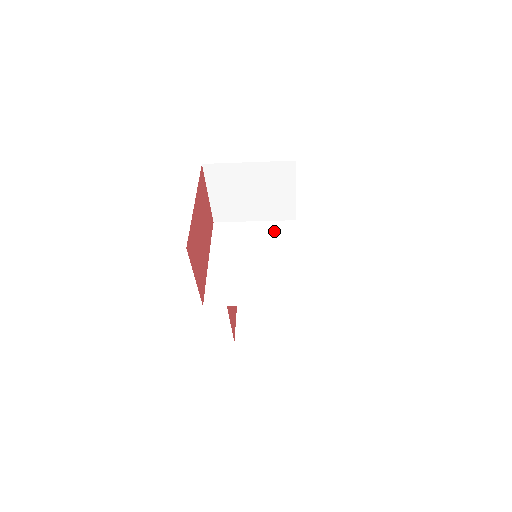
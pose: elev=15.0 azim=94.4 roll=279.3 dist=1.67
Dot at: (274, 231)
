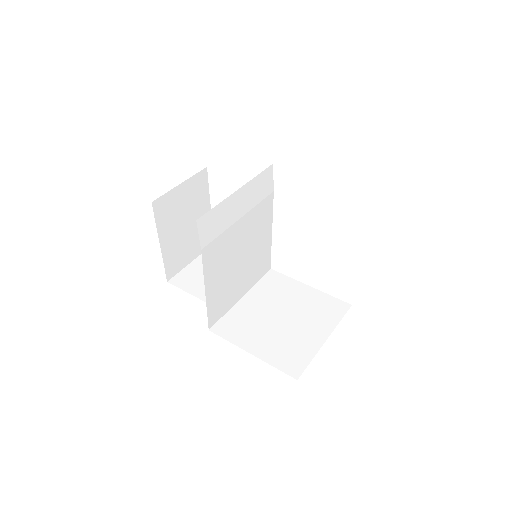
Dot at: (257, 196)
